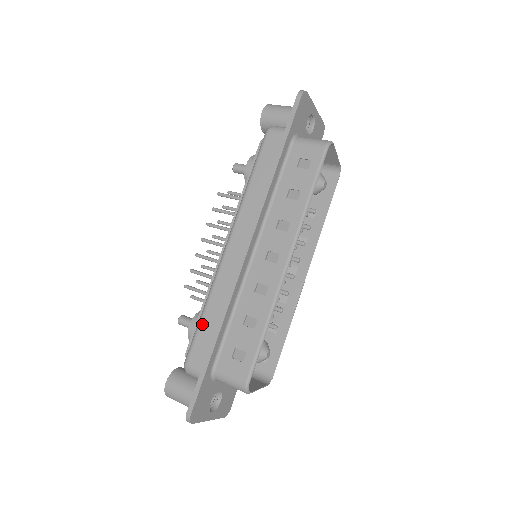
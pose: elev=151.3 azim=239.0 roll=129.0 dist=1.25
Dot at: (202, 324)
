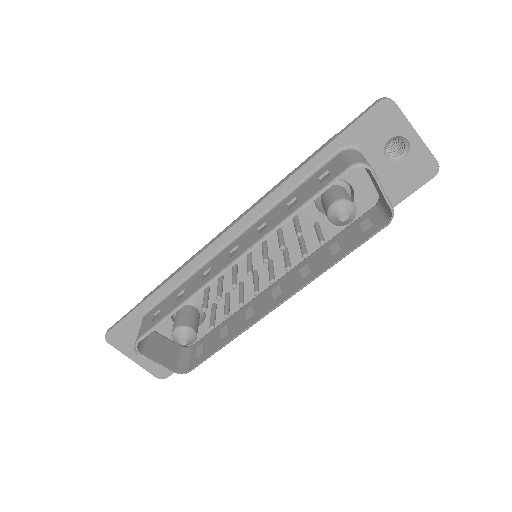
Dot at: occluded
